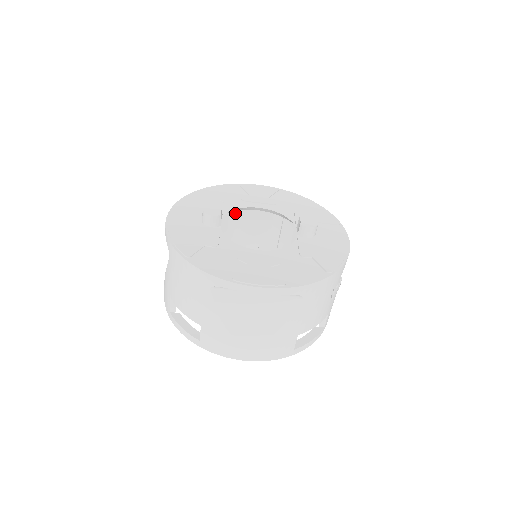
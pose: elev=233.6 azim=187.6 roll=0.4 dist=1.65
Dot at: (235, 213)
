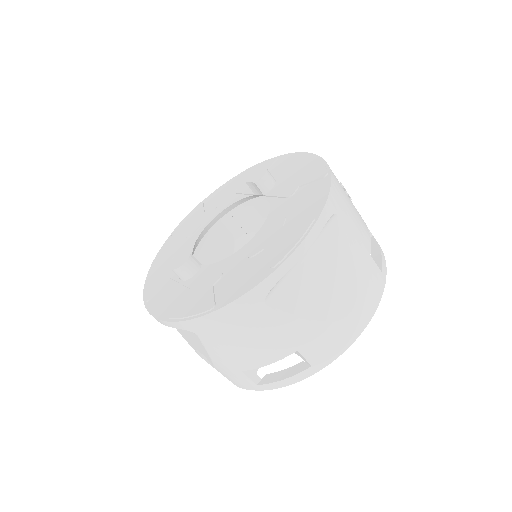
Dot at: occluded
